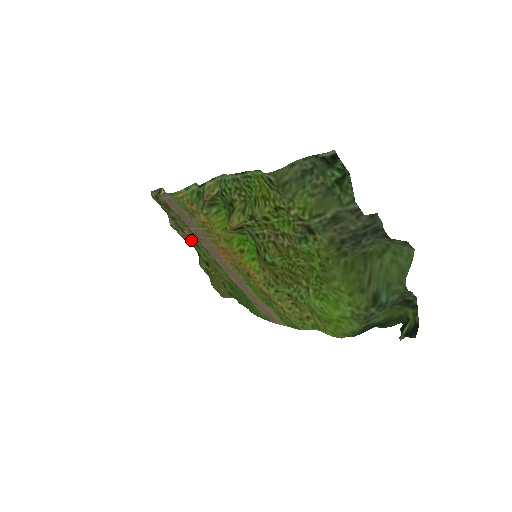
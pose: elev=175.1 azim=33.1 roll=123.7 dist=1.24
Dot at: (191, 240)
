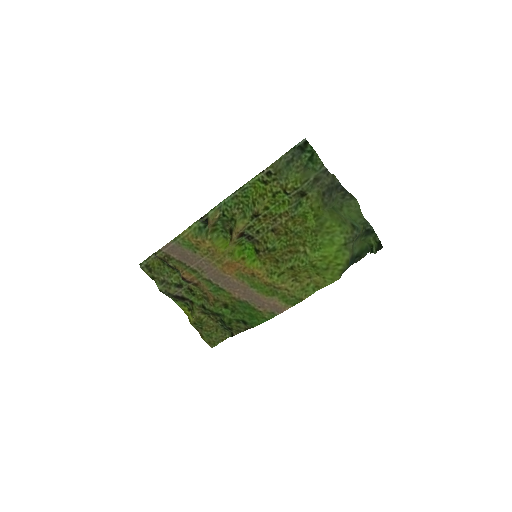
Dot at: (184, 291)
